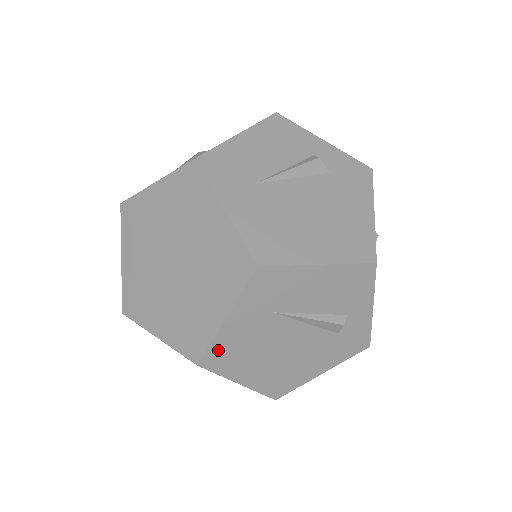
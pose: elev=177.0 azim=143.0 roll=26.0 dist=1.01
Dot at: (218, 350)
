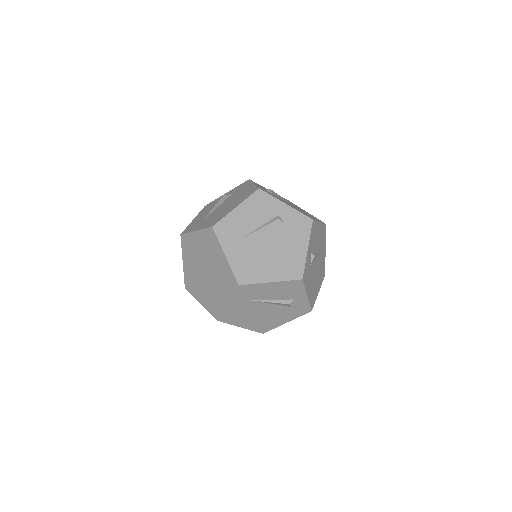
Dot at: (227, 315)
